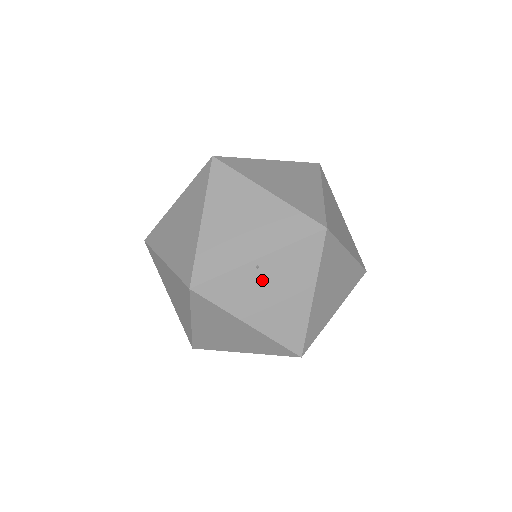
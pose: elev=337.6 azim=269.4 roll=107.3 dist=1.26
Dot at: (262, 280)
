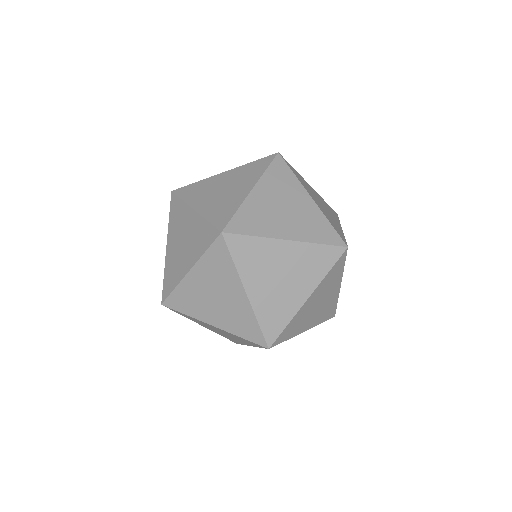
Dot at: (201, 288)
